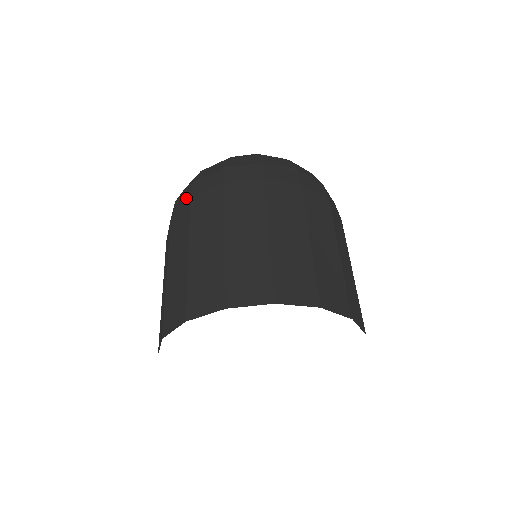
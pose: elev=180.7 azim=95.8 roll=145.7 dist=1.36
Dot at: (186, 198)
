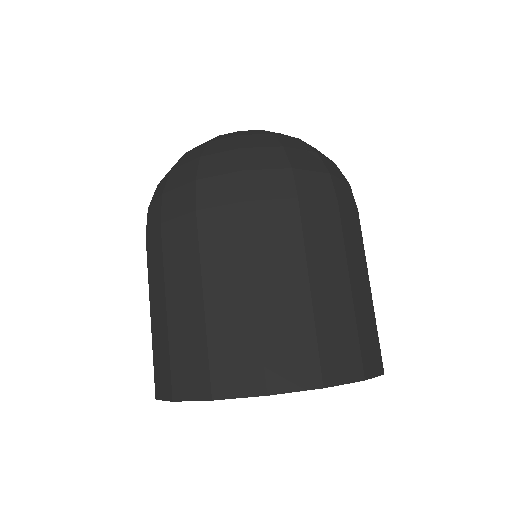
Dot at: (187, 205)
